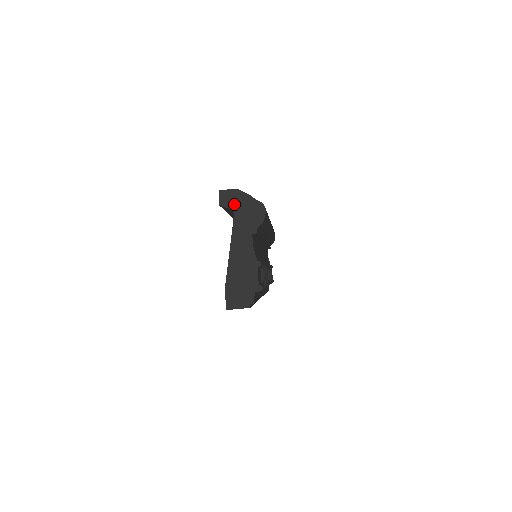
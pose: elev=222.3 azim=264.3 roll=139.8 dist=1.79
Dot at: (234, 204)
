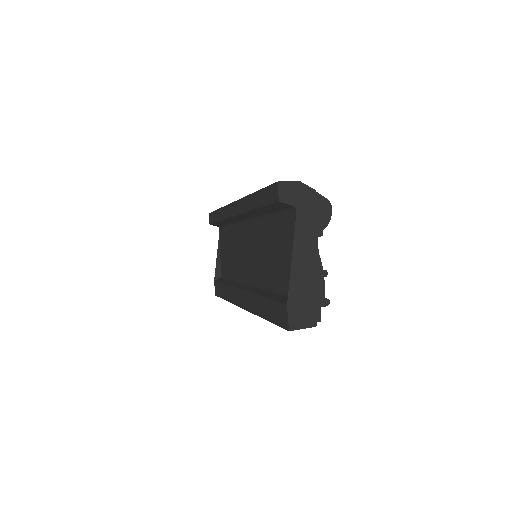
Dot at: (296, 200)
